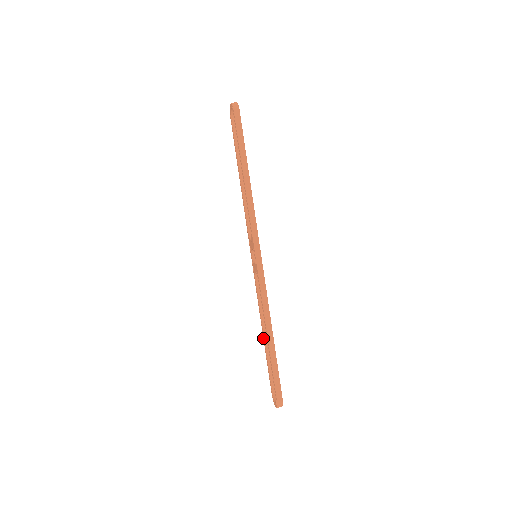
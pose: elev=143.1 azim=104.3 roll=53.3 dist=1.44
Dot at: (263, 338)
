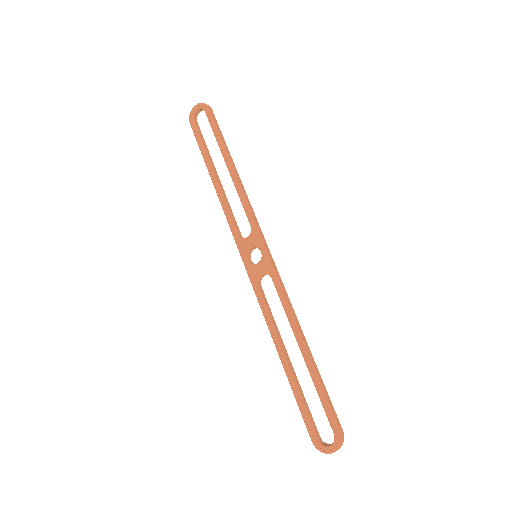
Dot at: (282, 362)
